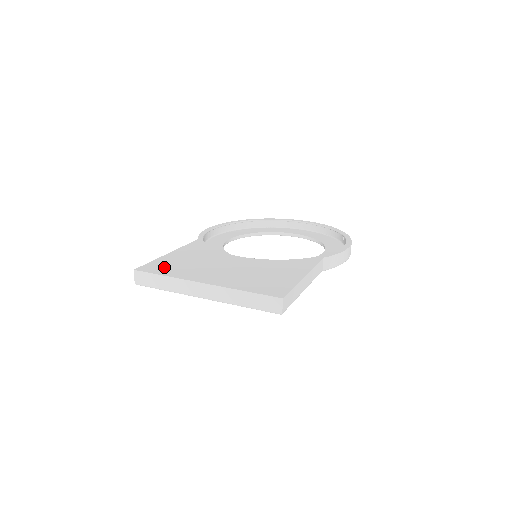
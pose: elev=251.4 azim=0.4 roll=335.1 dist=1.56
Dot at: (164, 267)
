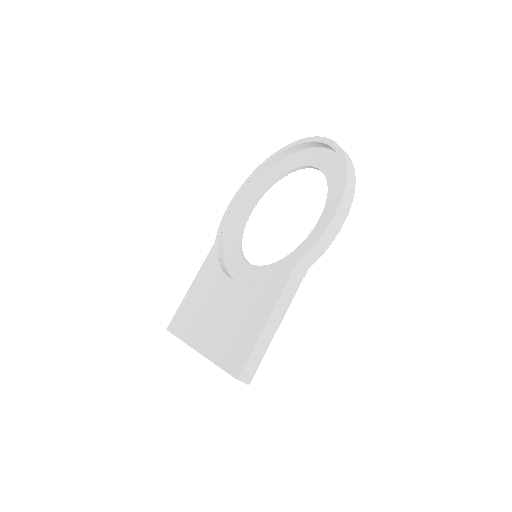
Dot at: (182, 320)
